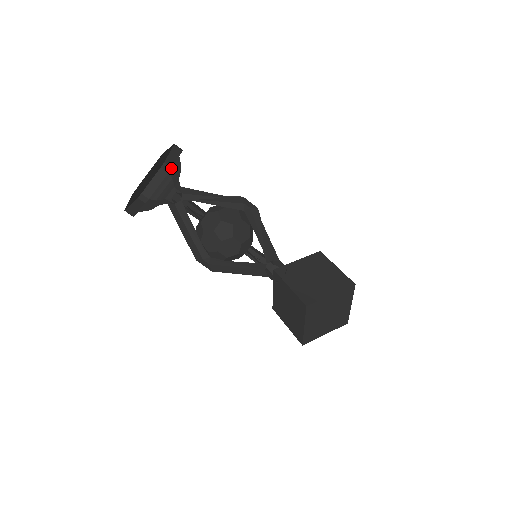
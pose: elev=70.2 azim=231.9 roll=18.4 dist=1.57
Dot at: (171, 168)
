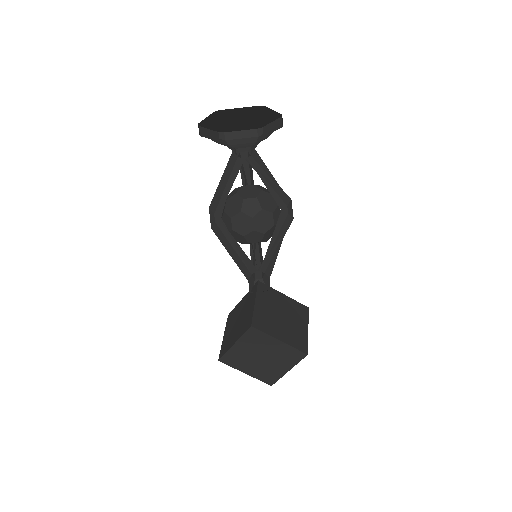
Dot at: (263, 134)
